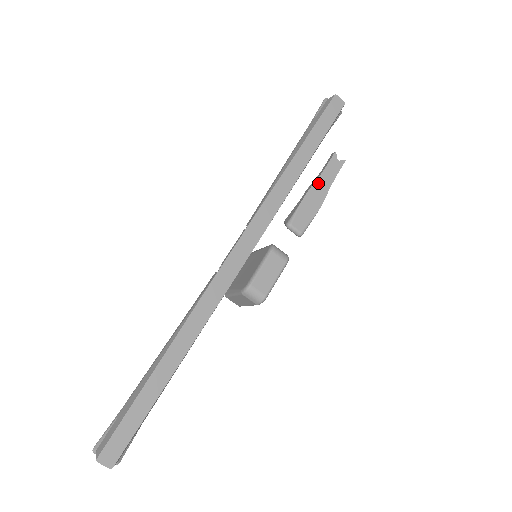
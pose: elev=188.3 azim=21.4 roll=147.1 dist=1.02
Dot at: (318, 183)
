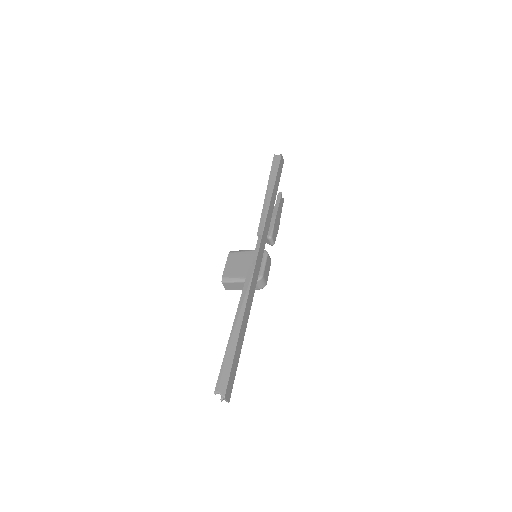
Dot at: (278, 212)
